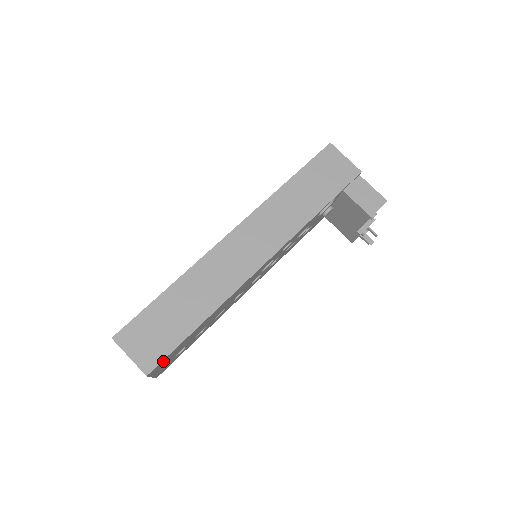
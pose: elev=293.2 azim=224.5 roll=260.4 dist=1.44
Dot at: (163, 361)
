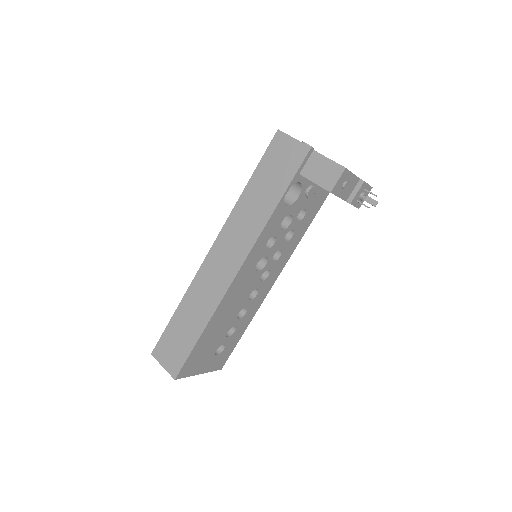
Dot at: (187, 366)
